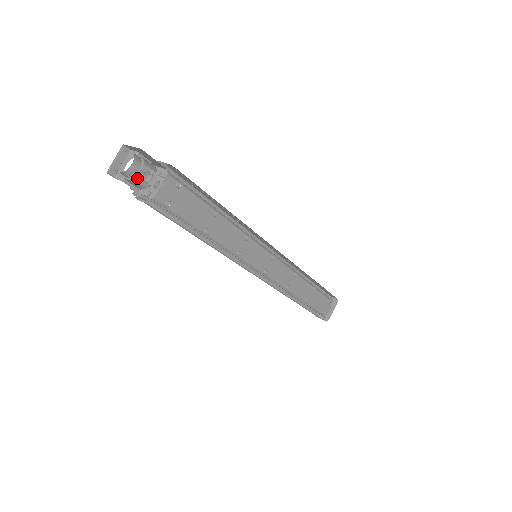
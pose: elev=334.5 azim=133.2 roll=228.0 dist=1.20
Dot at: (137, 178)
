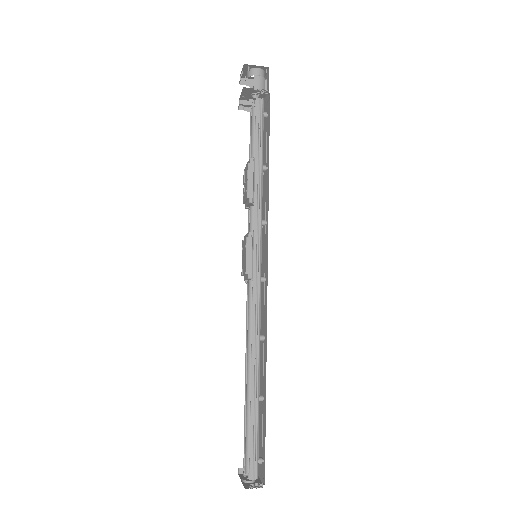
Dot at: (265, 80)
